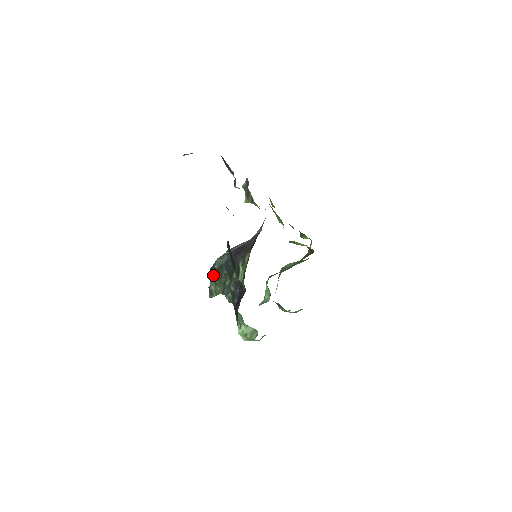
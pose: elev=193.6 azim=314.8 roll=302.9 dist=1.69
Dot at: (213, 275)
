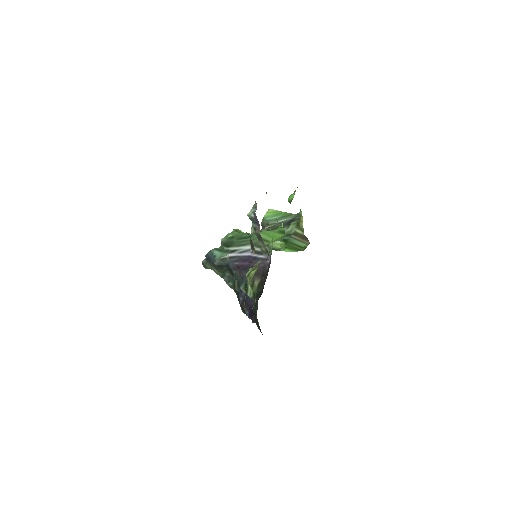
Dot at: (210, 264)
